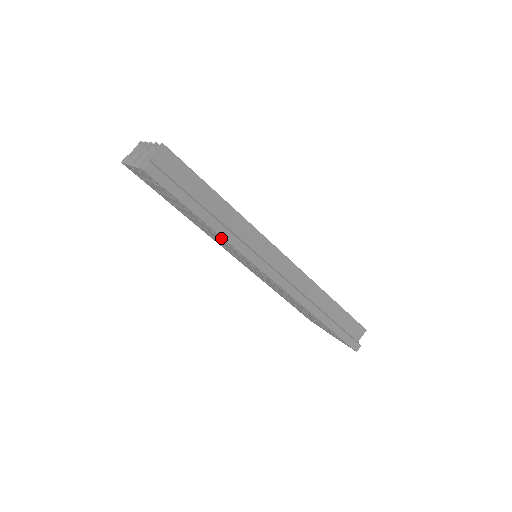
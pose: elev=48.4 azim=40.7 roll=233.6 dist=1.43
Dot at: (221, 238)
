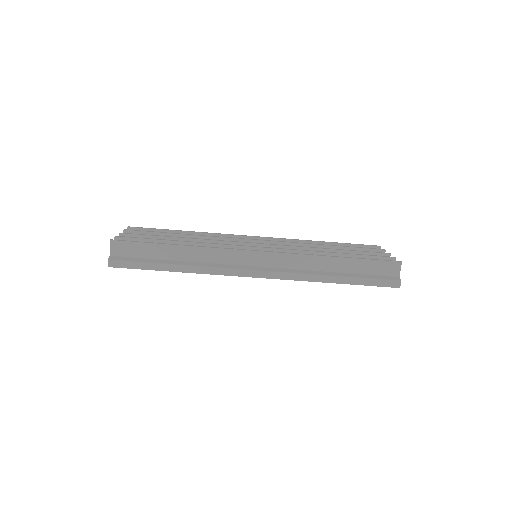
Dot at: occluded
